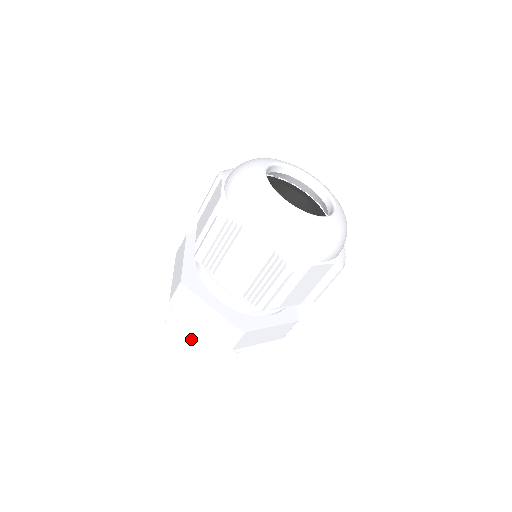
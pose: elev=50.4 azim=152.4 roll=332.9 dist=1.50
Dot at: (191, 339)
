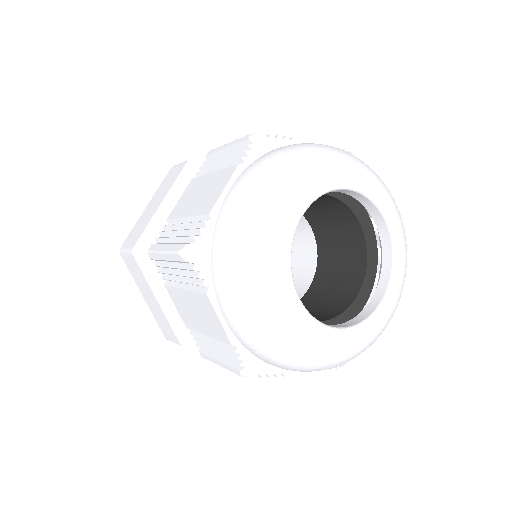
Dot at: occluded
